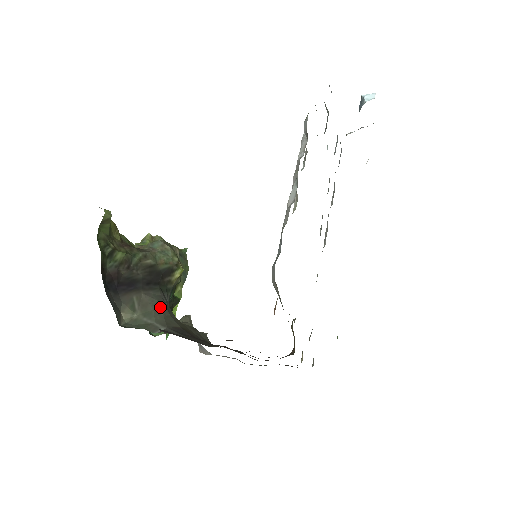
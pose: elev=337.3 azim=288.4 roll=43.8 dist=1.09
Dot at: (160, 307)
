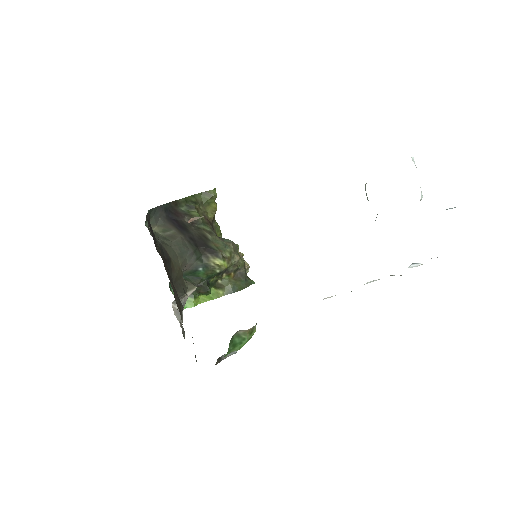
Dot at: (178, 246)
